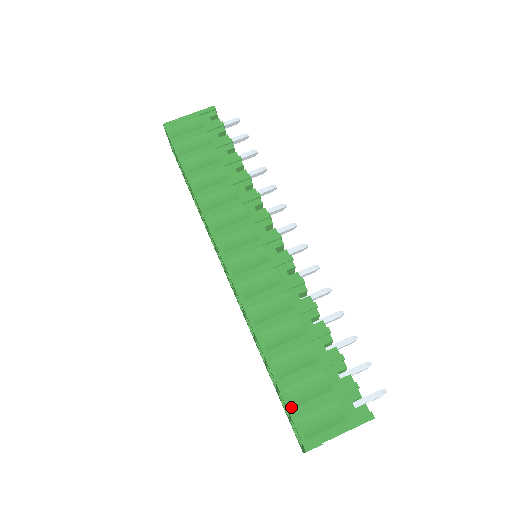
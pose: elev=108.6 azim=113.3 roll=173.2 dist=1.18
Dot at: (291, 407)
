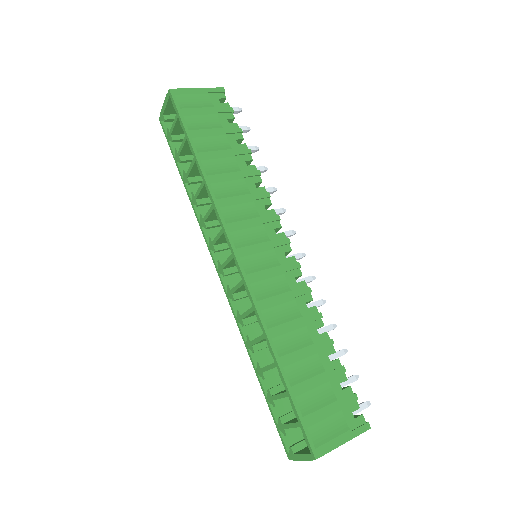
Dot at: (302, 415)
